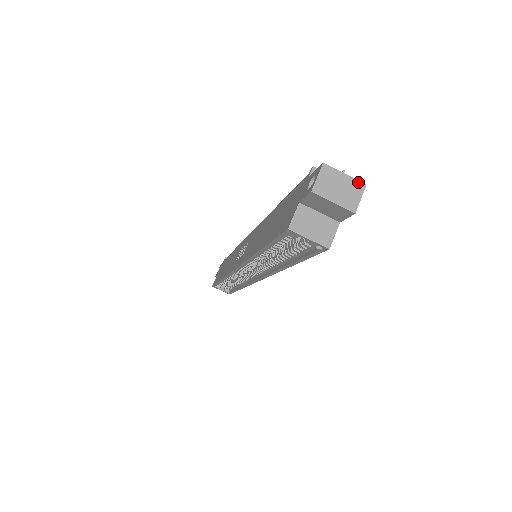
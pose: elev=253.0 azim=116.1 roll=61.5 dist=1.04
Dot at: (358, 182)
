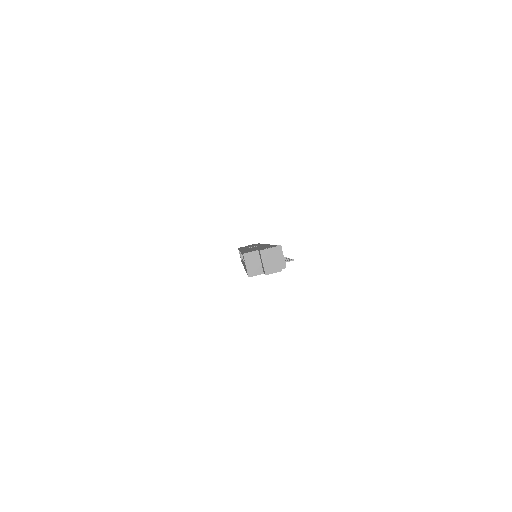
Dot at: (280, 267)
